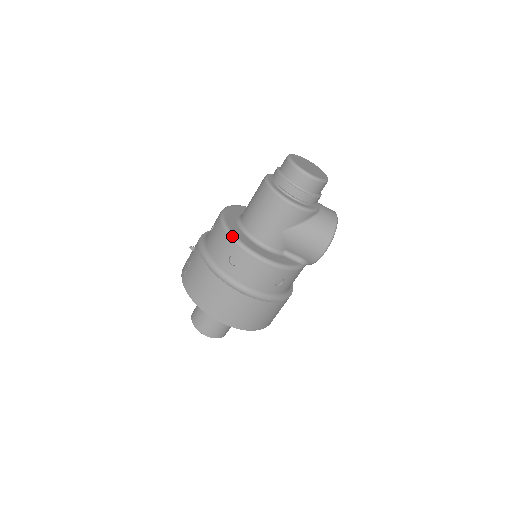
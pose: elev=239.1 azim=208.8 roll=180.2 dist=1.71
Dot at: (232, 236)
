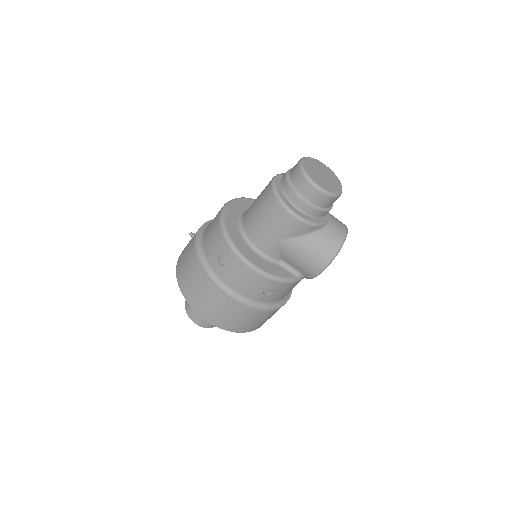
Dot at: (225, 235)
